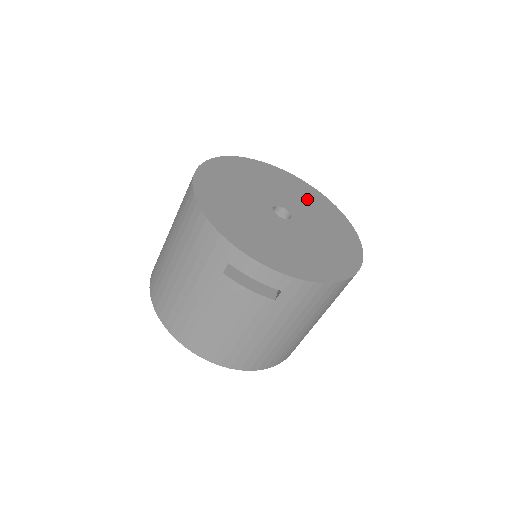
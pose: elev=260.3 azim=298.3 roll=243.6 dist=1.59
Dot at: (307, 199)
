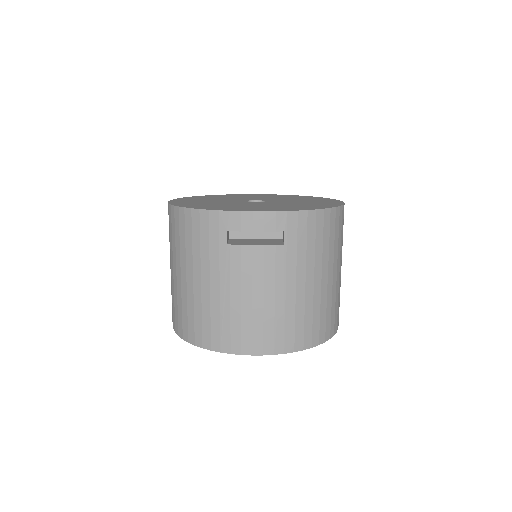
Dot at: occluded
